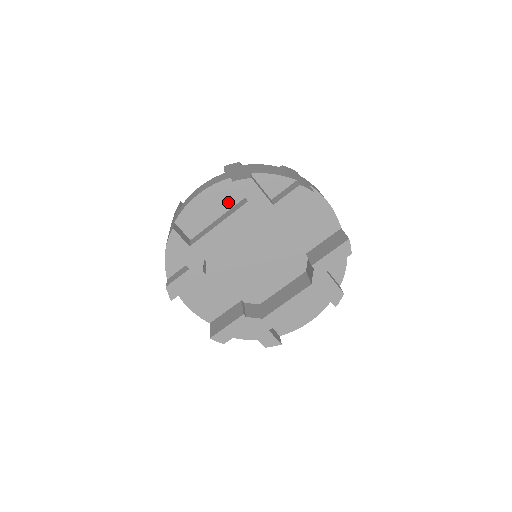
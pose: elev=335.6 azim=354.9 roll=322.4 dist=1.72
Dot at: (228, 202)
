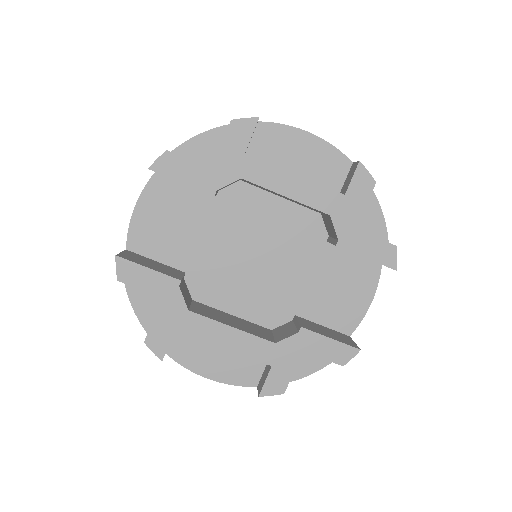
Dot at: (320, 176)
